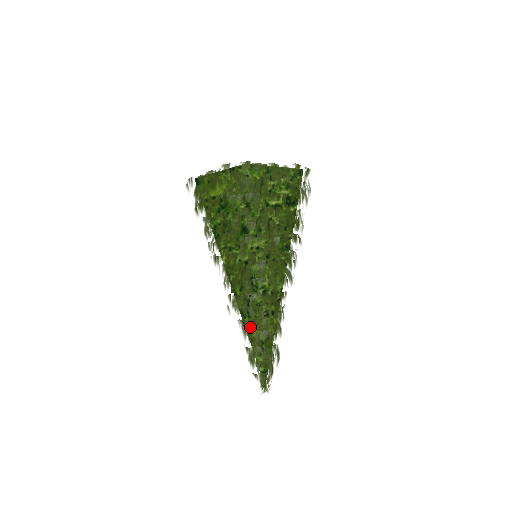
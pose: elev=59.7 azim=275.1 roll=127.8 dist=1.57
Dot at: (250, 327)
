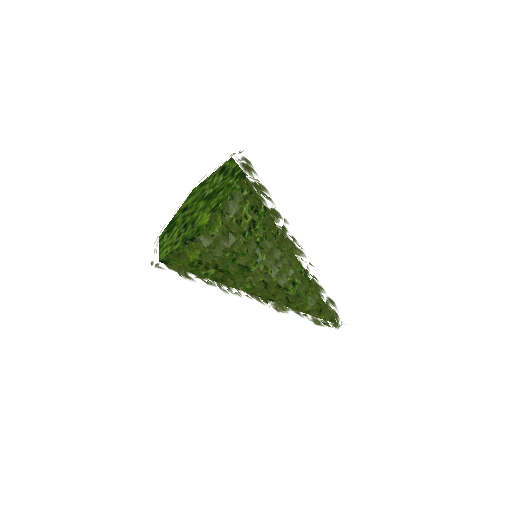
Dot at: (302, 311)
